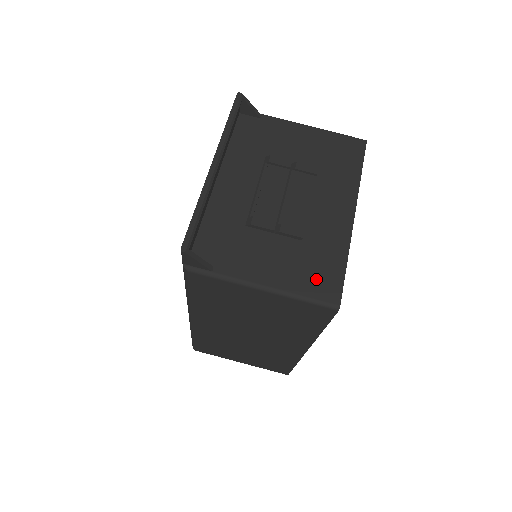
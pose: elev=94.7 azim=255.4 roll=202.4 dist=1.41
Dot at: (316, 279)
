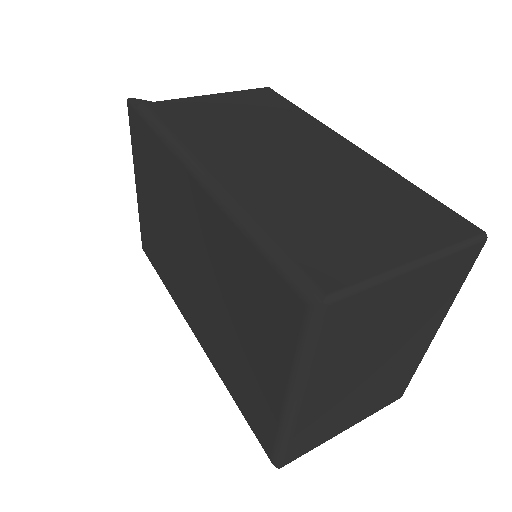
Dot at: occluded
